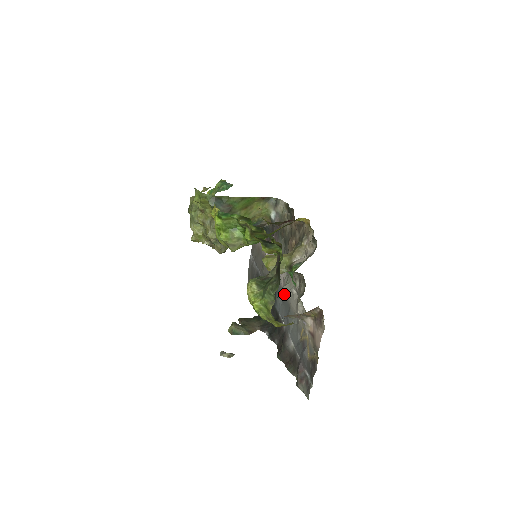
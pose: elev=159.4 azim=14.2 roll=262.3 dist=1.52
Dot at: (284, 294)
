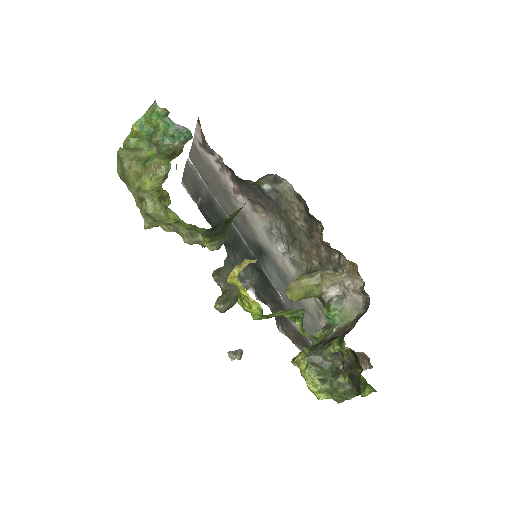
Dot at: (284, 276)
